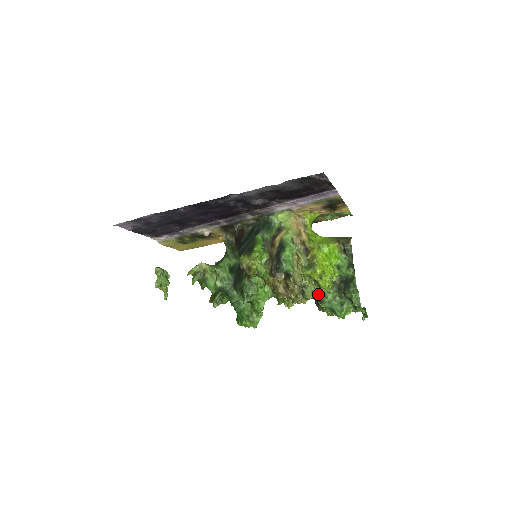
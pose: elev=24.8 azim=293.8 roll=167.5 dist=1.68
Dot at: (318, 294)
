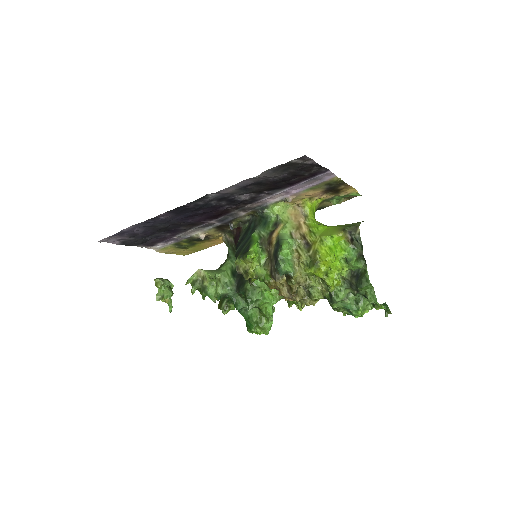
Dot at: (328, 293)
